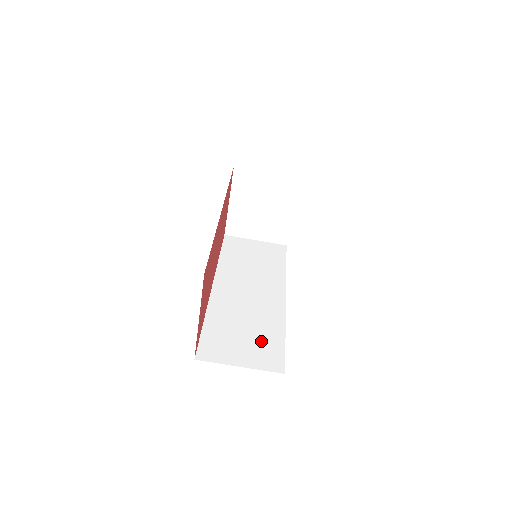
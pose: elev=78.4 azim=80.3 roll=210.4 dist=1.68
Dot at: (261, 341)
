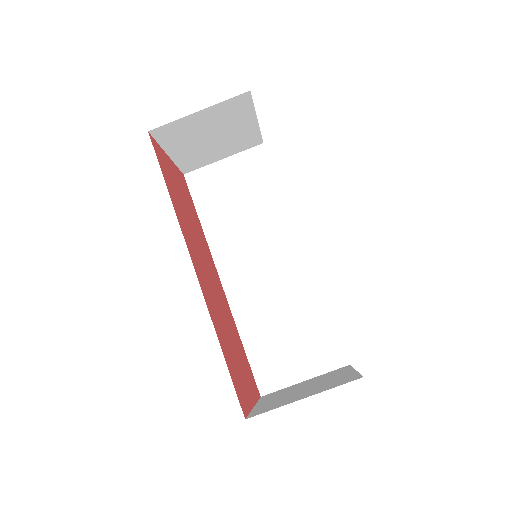
Dot at: (309, 334)
